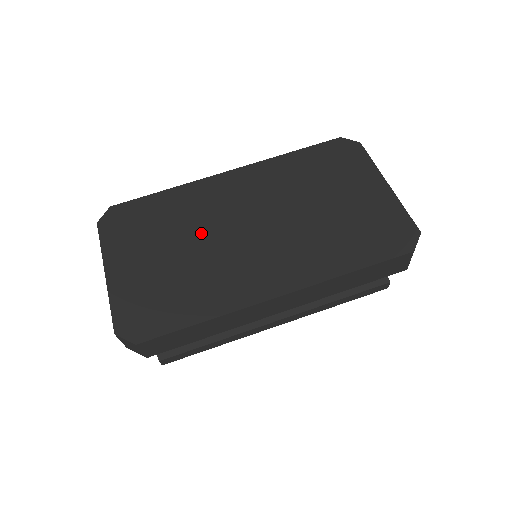
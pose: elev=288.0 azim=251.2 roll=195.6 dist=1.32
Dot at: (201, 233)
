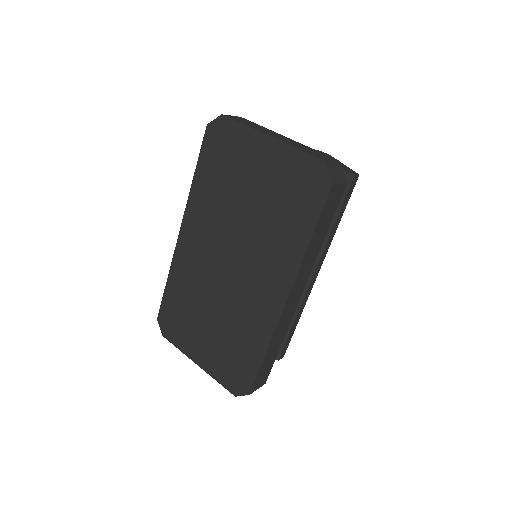
Dot at: (210, 295)
